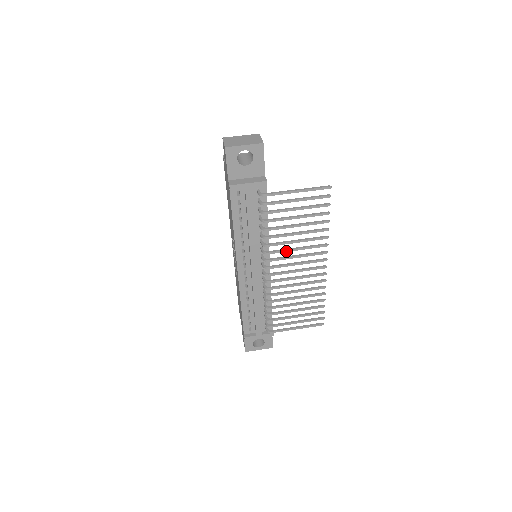
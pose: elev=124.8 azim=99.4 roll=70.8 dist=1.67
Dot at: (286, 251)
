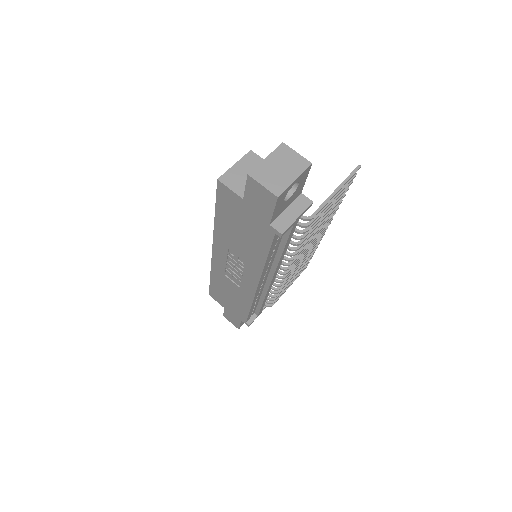
Dot at: occluded
